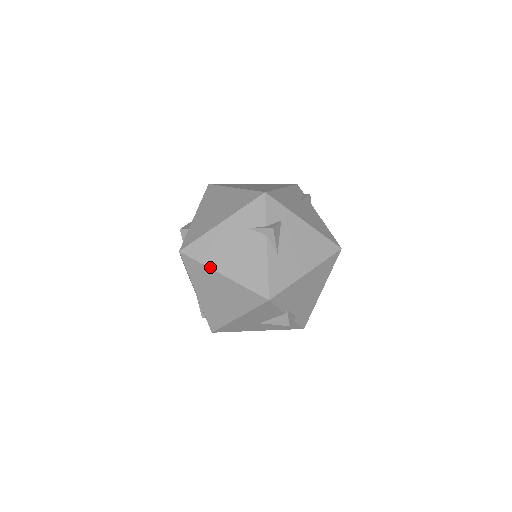
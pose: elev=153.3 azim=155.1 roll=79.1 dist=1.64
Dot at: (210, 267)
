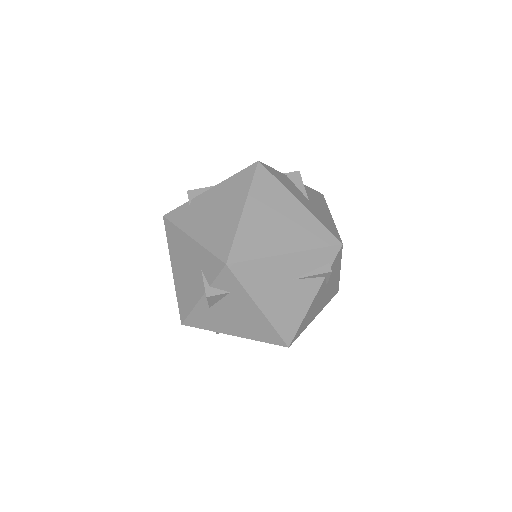
Dot at: (170, 254)
